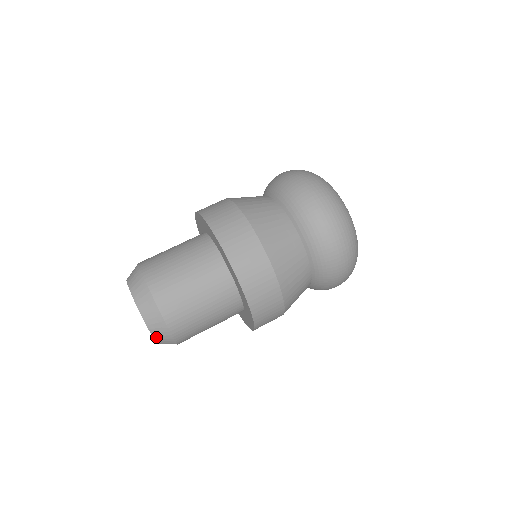
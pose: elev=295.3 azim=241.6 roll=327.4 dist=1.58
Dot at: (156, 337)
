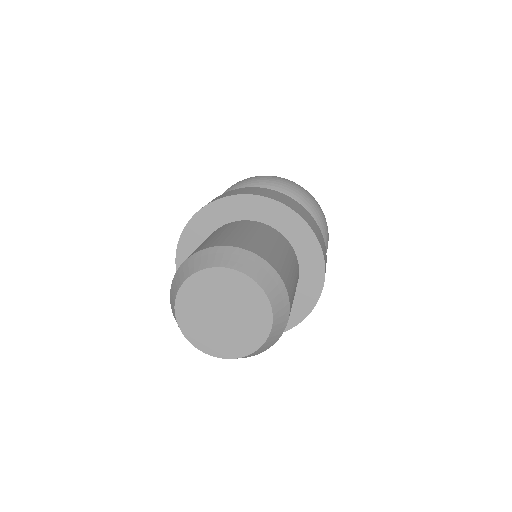
Dot at: (262, 284)
